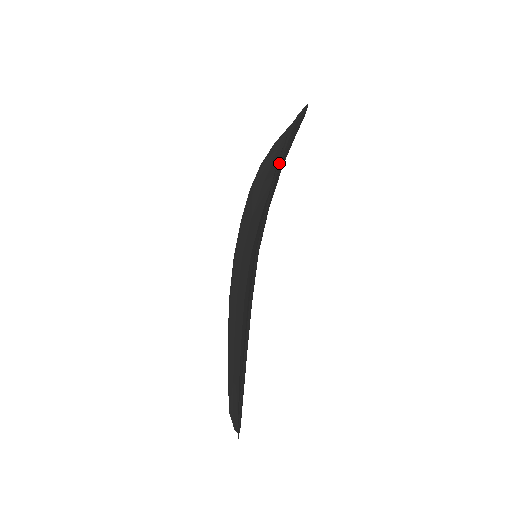
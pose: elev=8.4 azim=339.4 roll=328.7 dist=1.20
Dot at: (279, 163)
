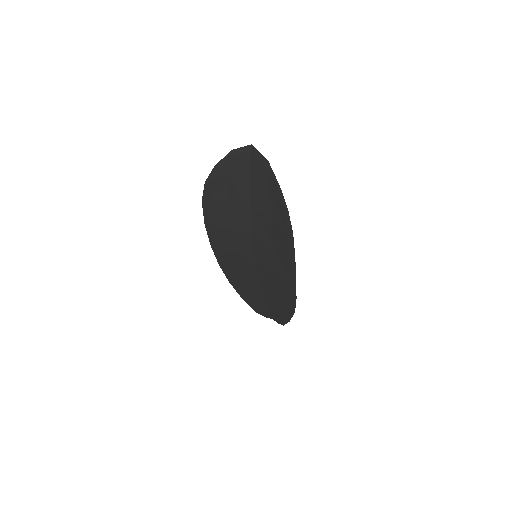
Dot at: (290, 233)
